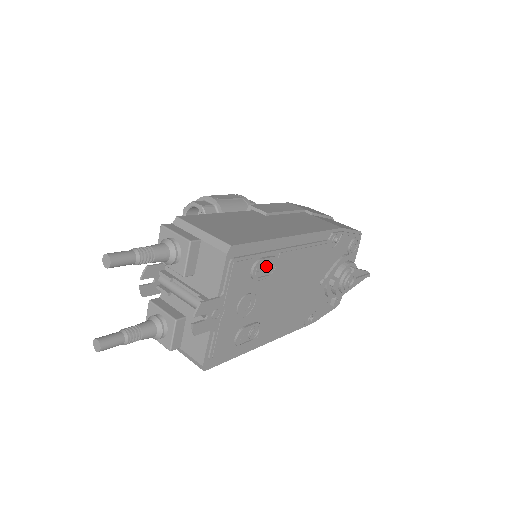
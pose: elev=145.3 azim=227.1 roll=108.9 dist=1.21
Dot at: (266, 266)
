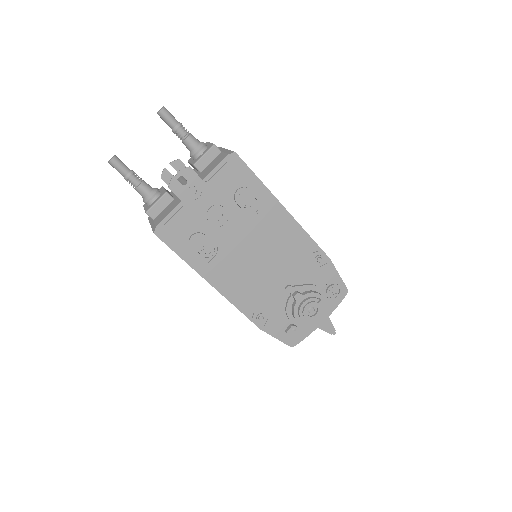
Dot at: (250, 200)
